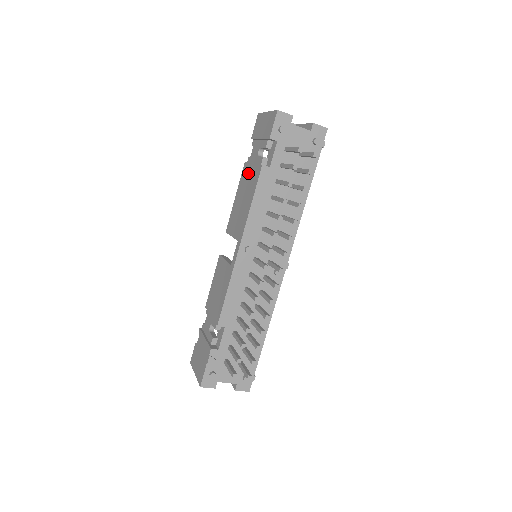
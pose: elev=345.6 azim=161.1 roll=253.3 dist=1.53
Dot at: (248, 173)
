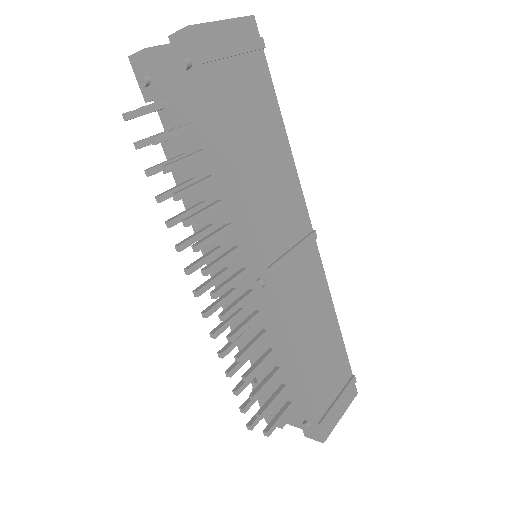
Dot at: occluded
